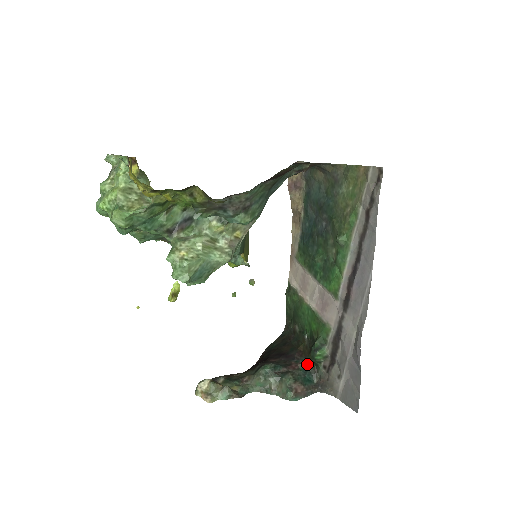
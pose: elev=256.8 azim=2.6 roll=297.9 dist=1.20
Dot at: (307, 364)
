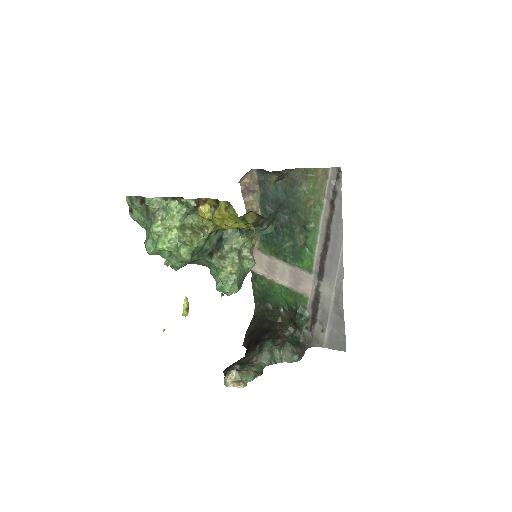
Dot at: (290, 331)
